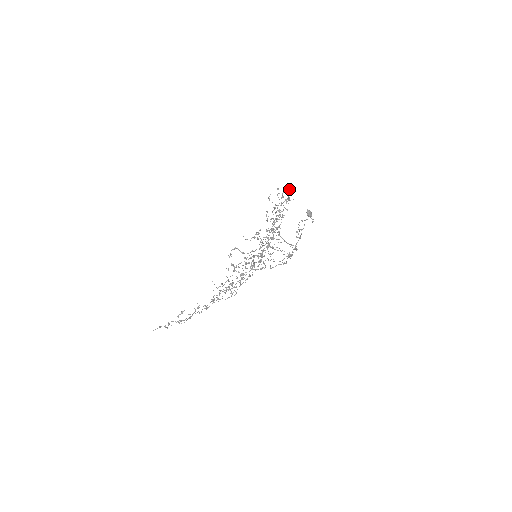
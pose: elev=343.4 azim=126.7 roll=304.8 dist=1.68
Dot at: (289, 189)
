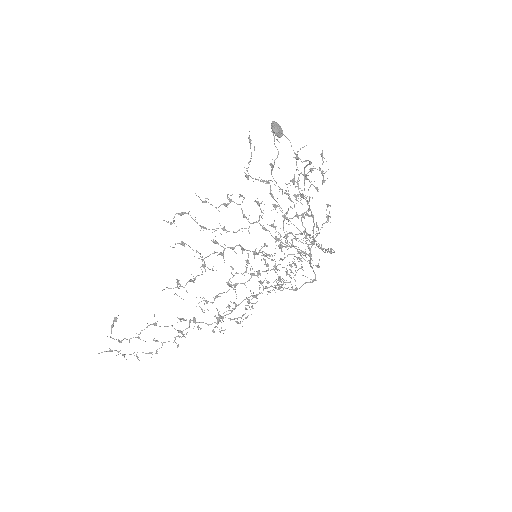
Dot at: (321, 156)
